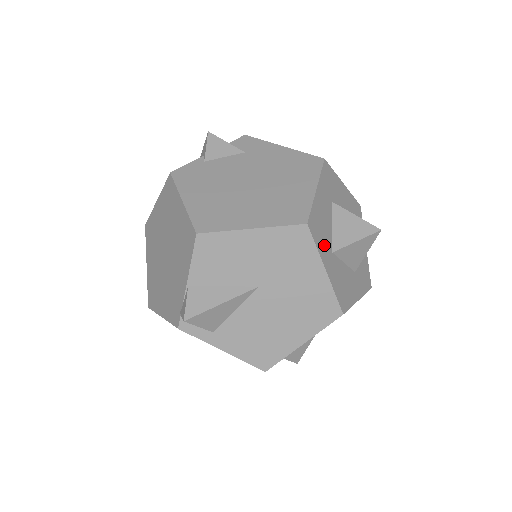
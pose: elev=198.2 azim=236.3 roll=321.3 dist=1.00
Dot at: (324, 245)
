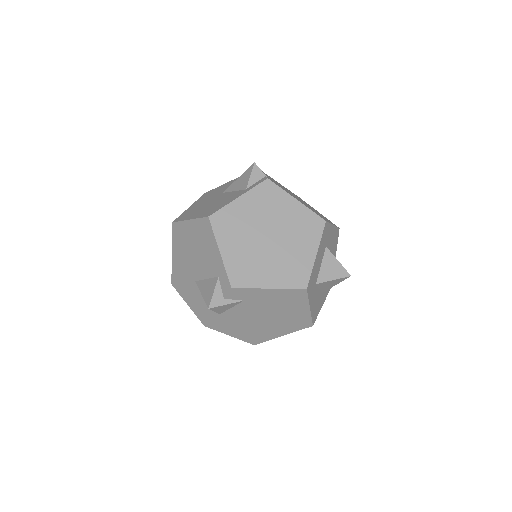
Dot at: (319, 304)
